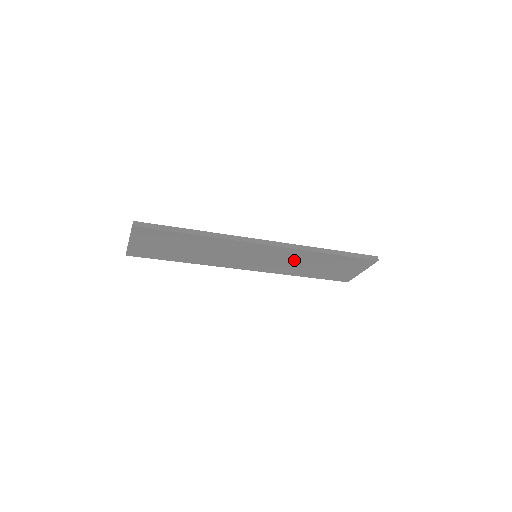
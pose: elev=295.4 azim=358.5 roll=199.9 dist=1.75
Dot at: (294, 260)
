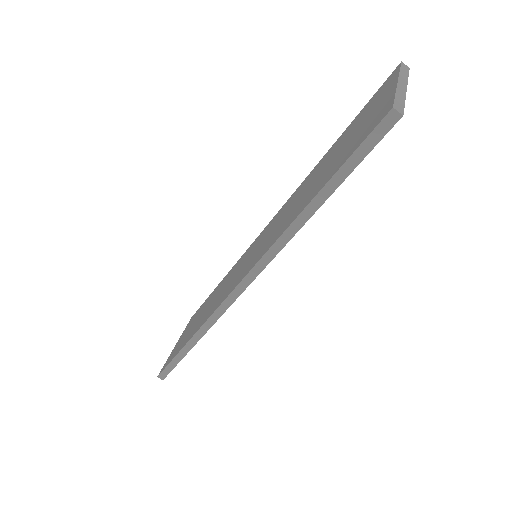
Dot at: occluded
